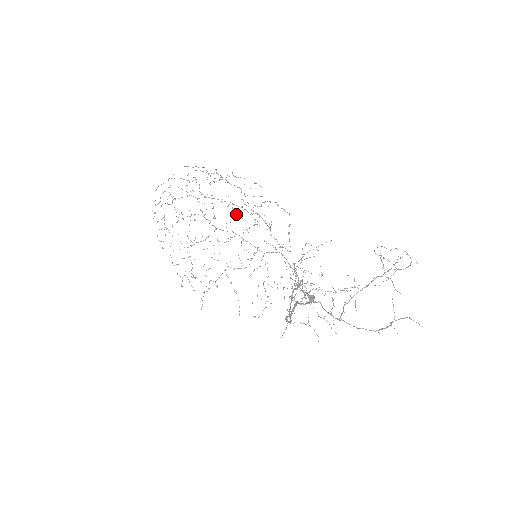
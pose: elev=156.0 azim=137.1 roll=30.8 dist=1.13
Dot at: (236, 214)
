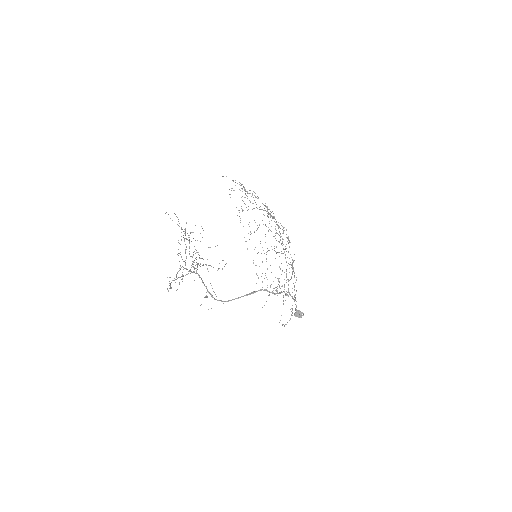
Dot at: occluded
